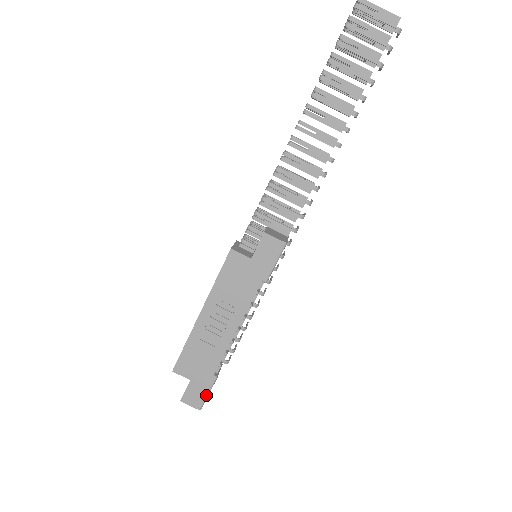
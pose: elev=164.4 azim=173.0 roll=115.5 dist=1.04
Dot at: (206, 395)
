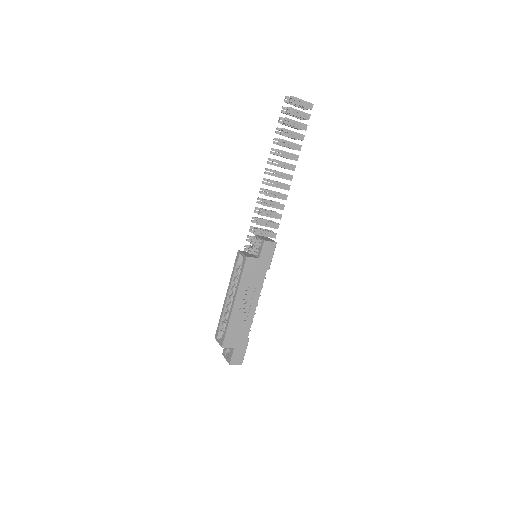
Dot at: (244, 353)
